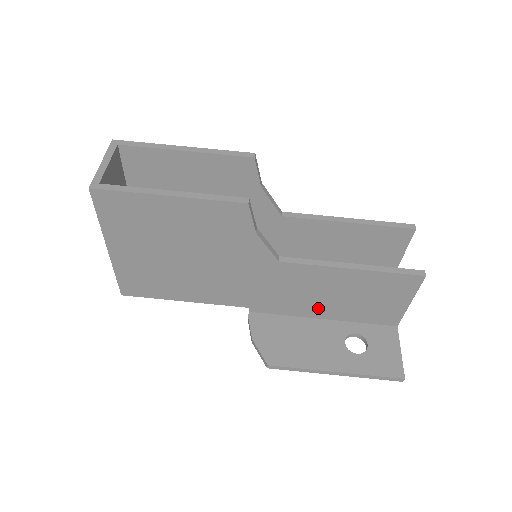
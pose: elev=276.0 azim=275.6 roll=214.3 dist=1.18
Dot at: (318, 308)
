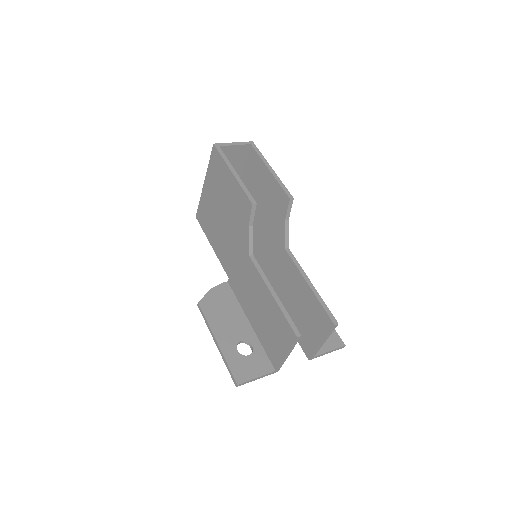
Dot at: (251, 311)
